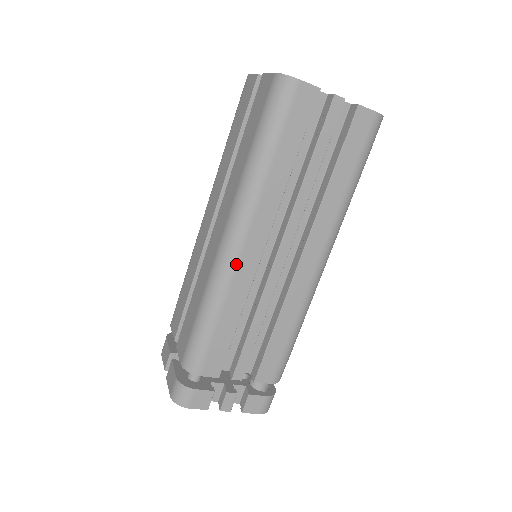
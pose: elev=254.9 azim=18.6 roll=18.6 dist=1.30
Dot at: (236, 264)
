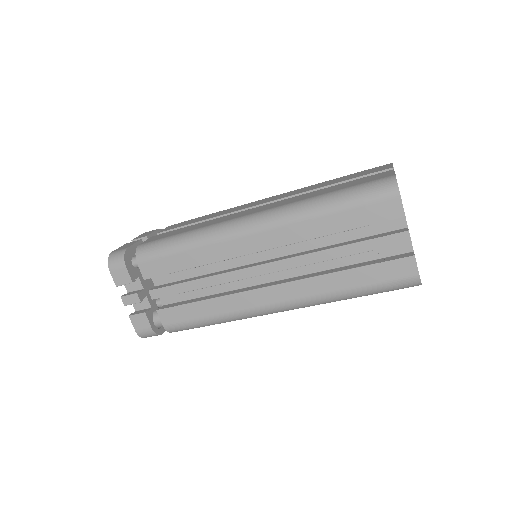
Dot at: (234, 237)
